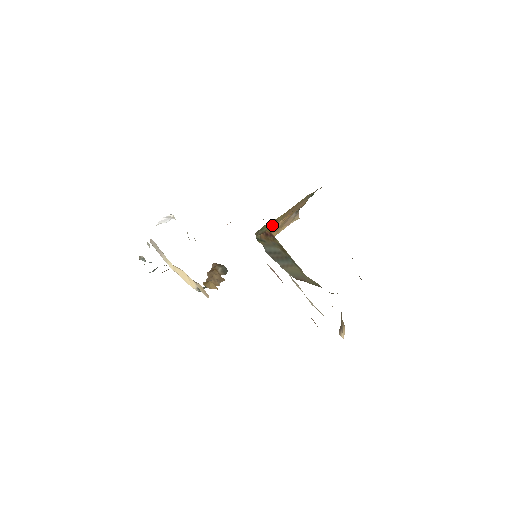
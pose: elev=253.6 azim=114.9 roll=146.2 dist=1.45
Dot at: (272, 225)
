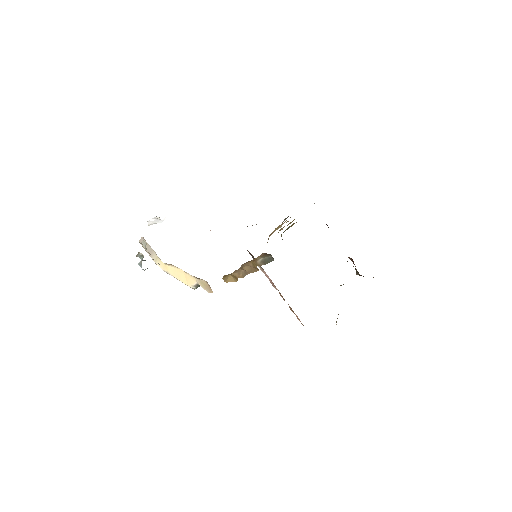
Dot at: occluded
